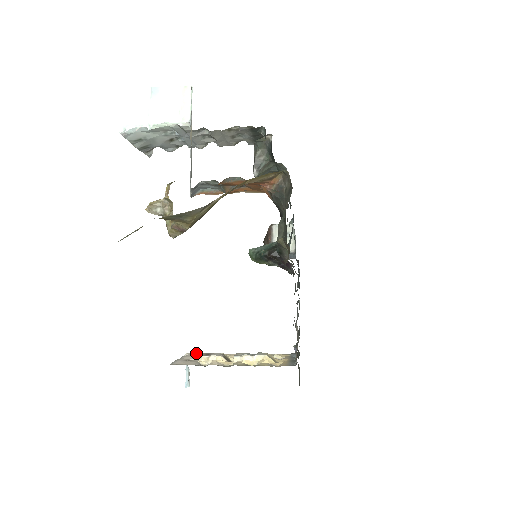
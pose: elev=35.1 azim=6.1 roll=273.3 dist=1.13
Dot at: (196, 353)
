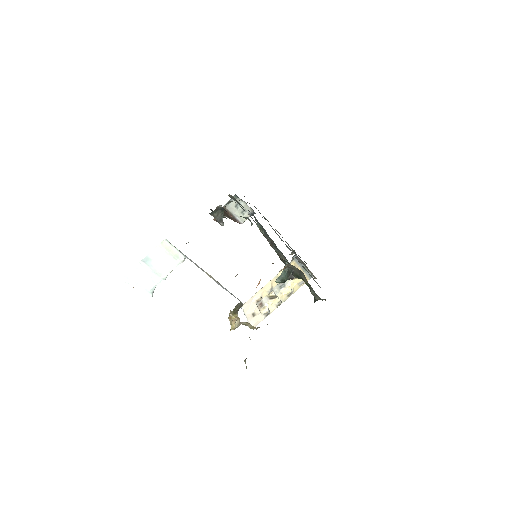
Dot at: (246, 303)
